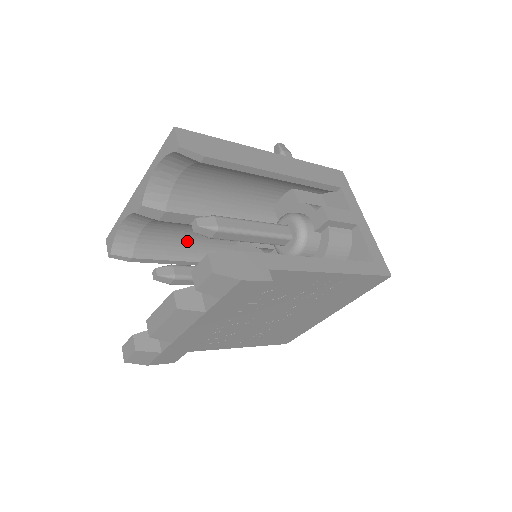
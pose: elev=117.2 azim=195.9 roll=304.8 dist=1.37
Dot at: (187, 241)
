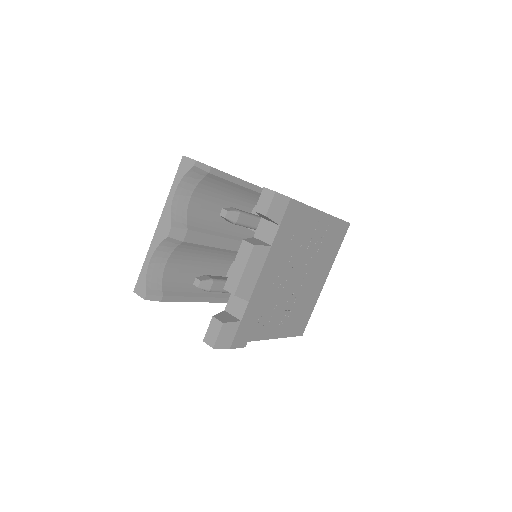
Dot at: (194, 277)
